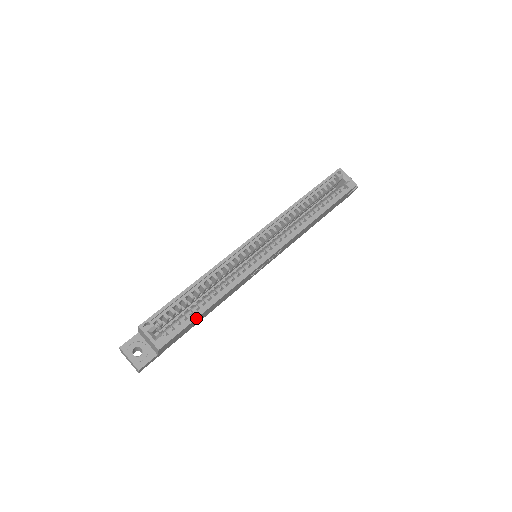
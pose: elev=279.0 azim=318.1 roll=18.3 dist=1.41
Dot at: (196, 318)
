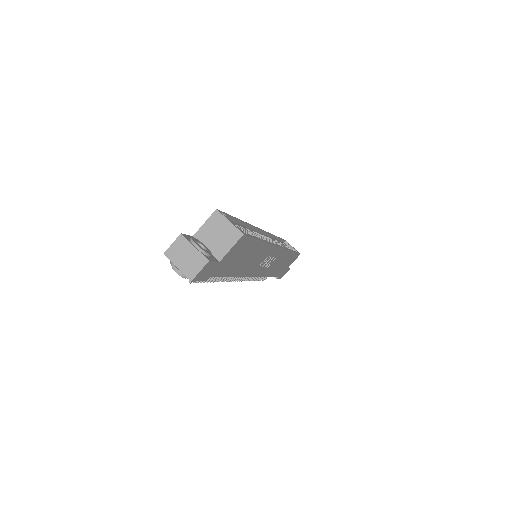
Dot at: (258, 239)
